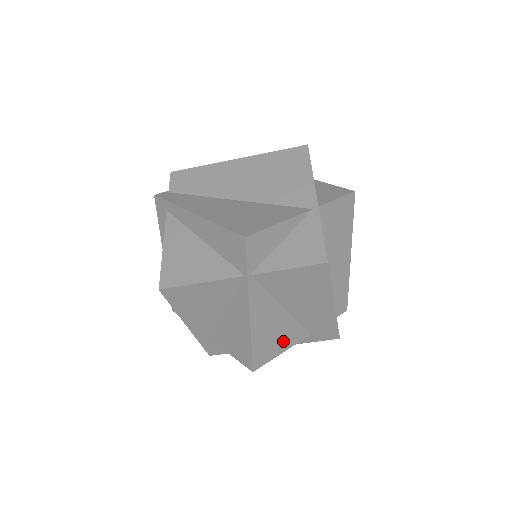
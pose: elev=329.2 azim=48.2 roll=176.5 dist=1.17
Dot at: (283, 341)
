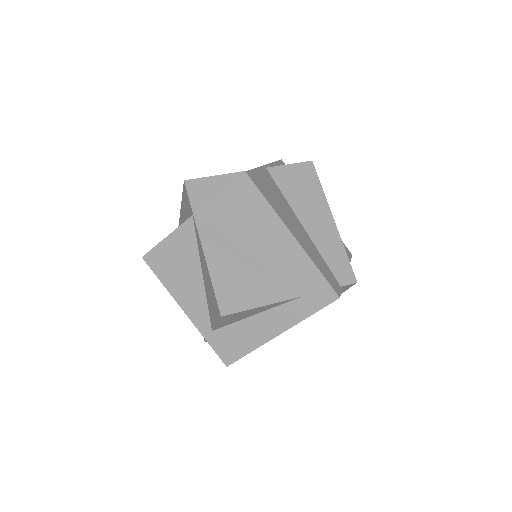
Dot at: (258, 292)
